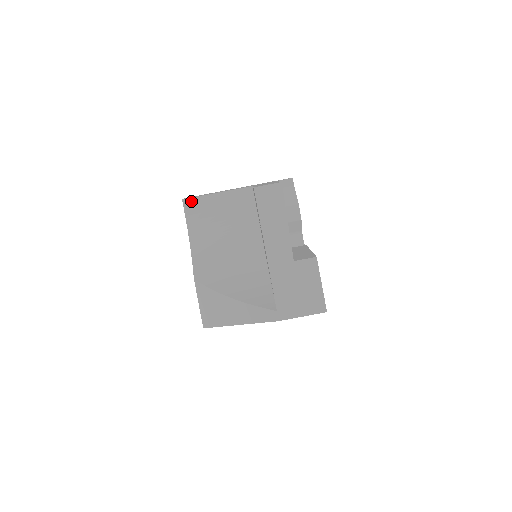
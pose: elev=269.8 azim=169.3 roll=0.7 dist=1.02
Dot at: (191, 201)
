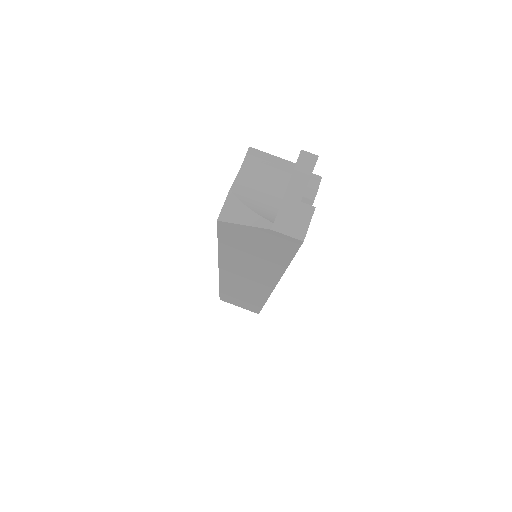
Dot at: (254, 151)
